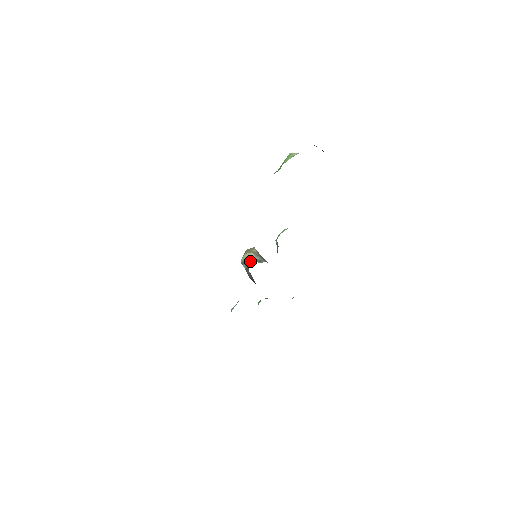
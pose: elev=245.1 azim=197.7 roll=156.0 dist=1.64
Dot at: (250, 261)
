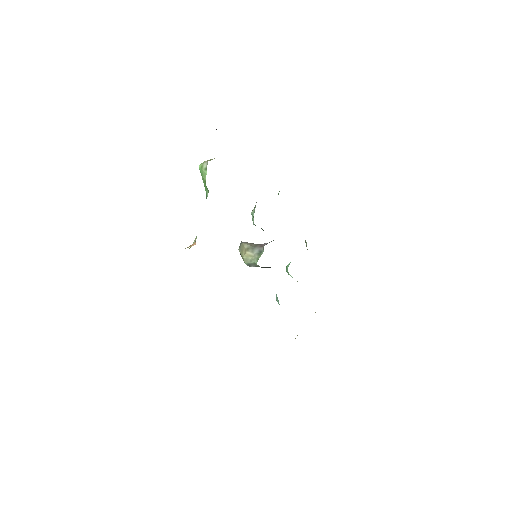
Dot at: (254, 261)
